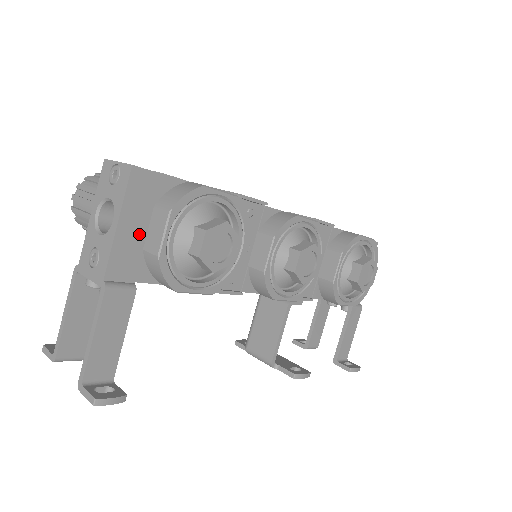
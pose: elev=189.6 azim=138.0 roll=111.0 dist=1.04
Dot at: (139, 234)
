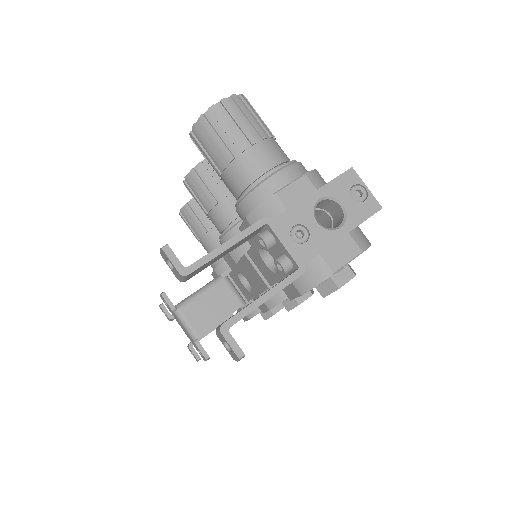
Dot at: (332, 244)
